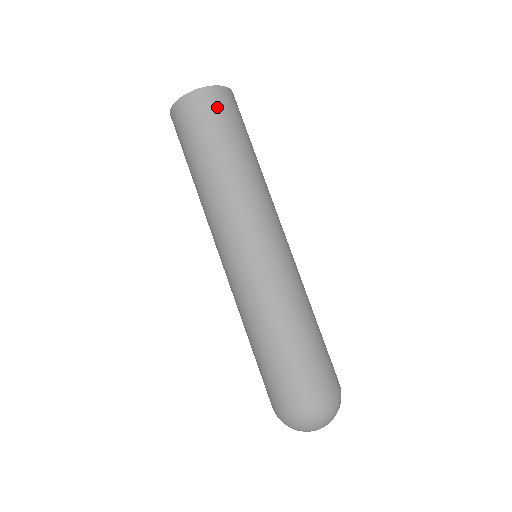
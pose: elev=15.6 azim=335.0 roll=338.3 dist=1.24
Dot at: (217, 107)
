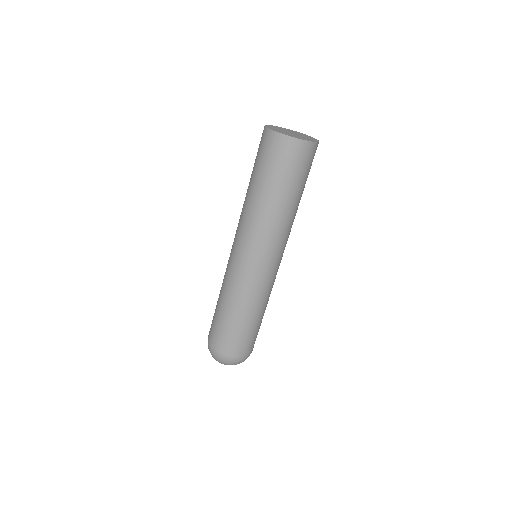
Dot at: (287, 156)
